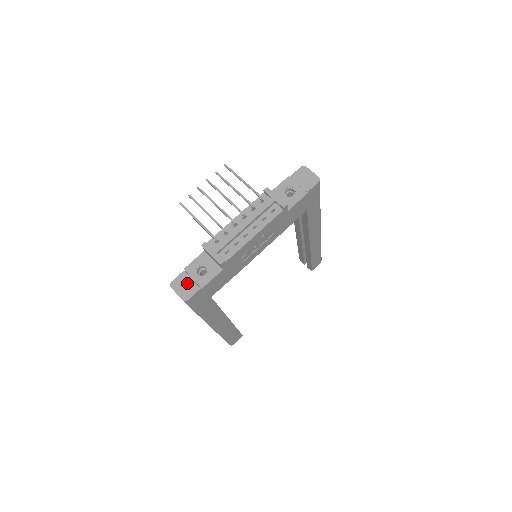
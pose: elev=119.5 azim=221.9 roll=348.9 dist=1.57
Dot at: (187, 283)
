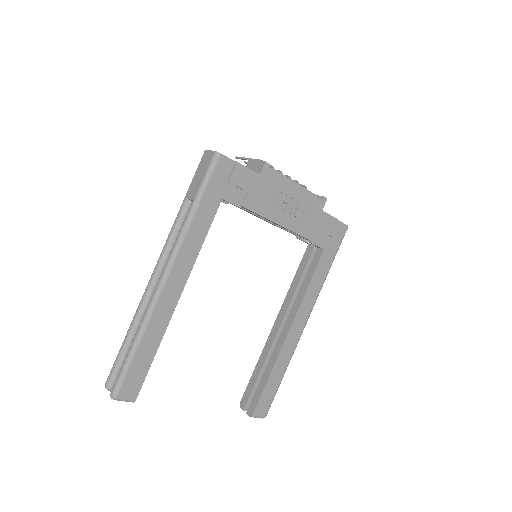
Dot at: occluded
